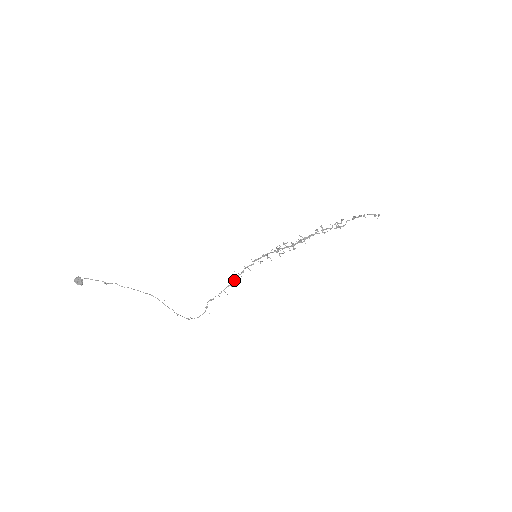
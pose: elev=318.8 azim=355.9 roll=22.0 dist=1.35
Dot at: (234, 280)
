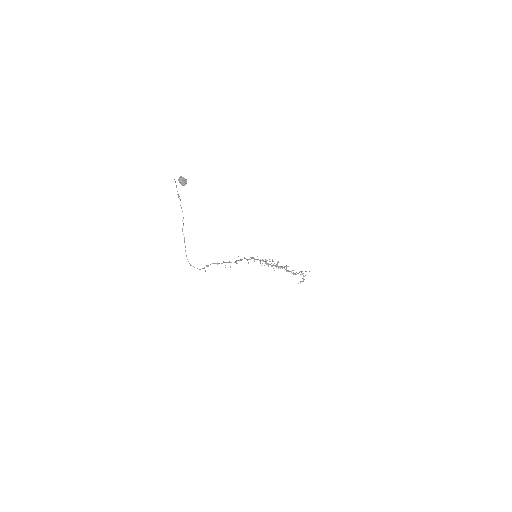
Dot at: (236, 261)
